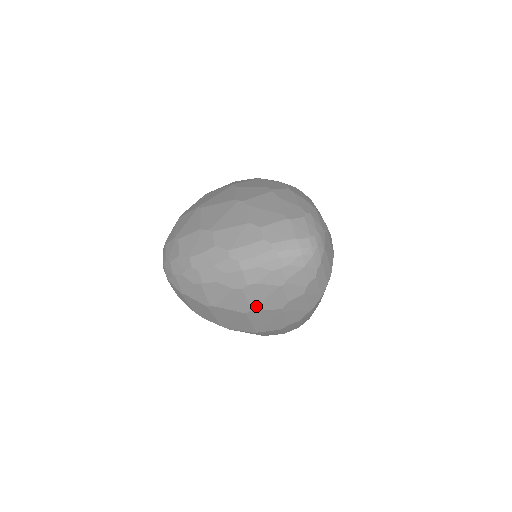
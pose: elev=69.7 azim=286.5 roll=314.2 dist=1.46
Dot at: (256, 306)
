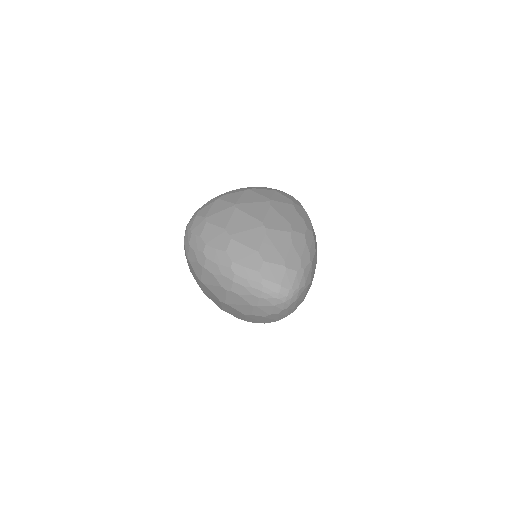
Dot at: (230, 303)
